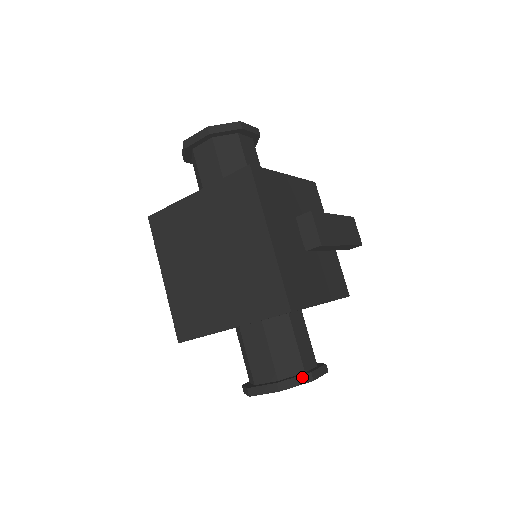
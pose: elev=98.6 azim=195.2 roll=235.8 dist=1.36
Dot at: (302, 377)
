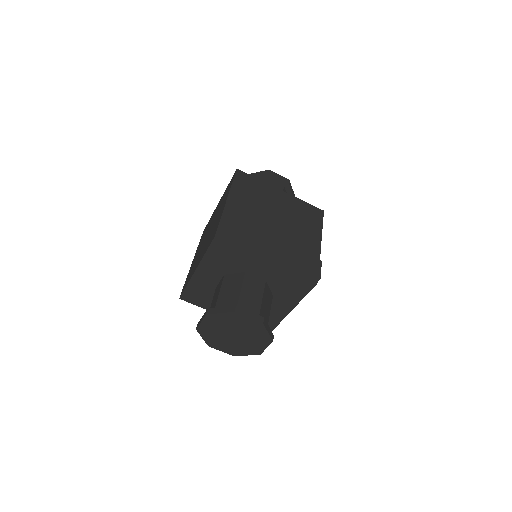
Dot at: (271, 332)
